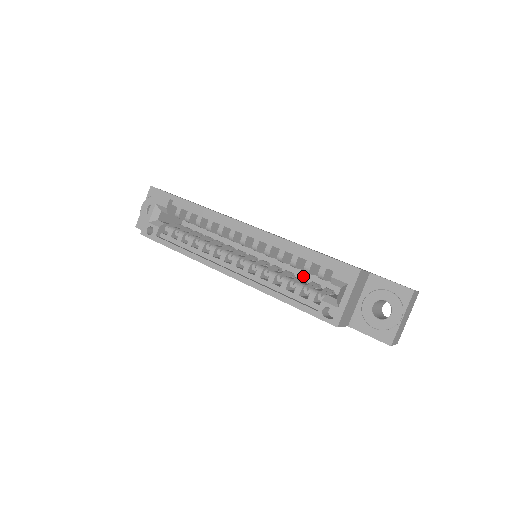
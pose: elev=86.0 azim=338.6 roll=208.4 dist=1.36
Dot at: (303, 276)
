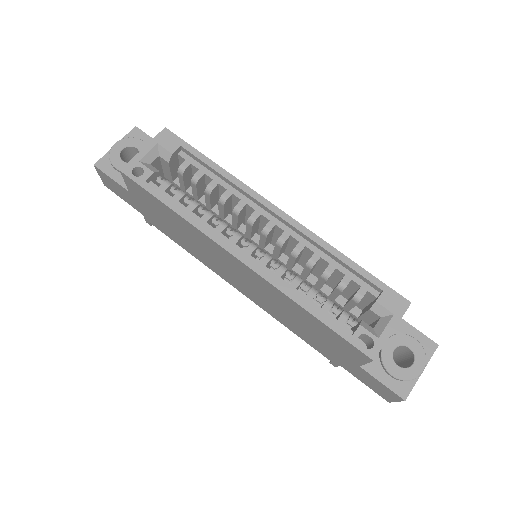
Dot at: occluded
